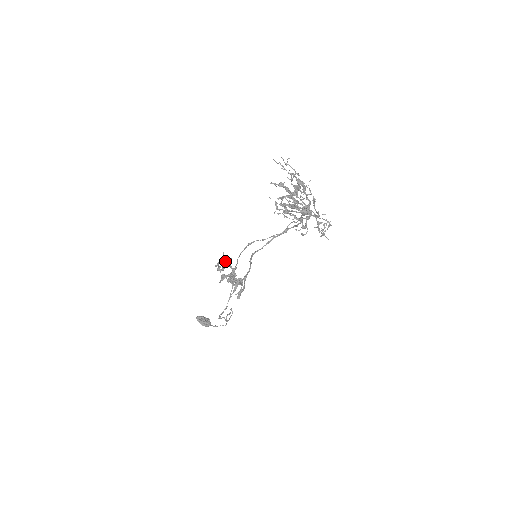
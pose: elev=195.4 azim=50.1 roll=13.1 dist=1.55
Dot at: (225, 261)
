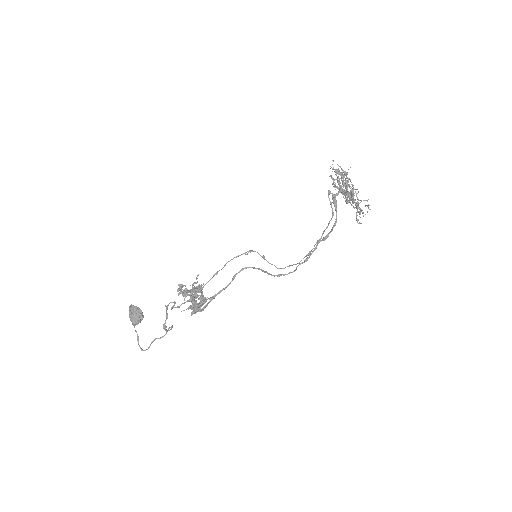
Dot at: (192, 286)
